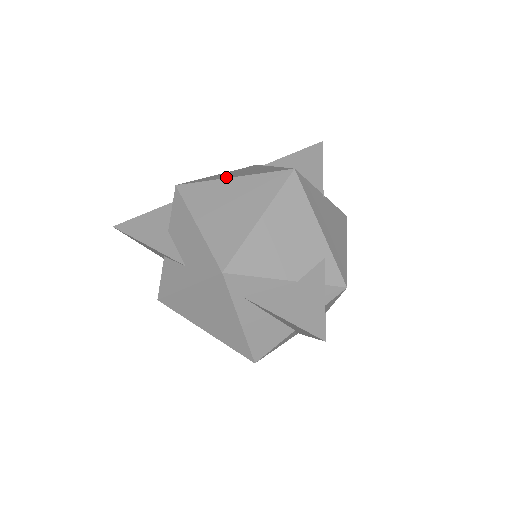
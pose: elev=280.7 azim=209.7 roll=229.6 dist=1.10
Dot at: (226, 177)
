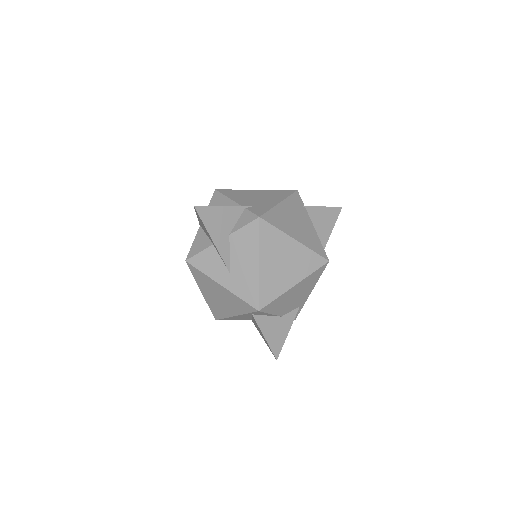
Dot at: (291, 234)
